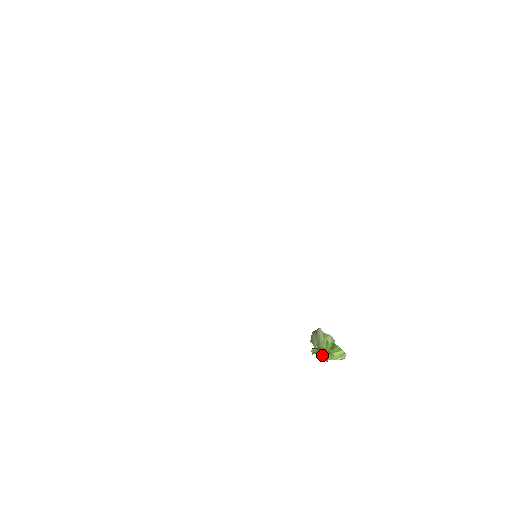
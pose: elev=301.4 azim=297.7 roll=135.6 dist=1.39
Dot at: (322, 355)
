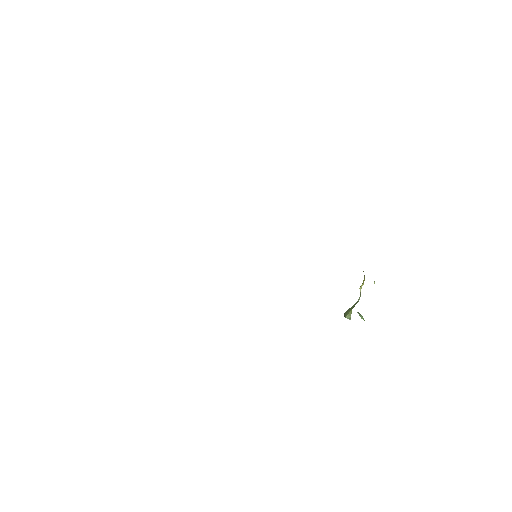
Dot at: occluded
